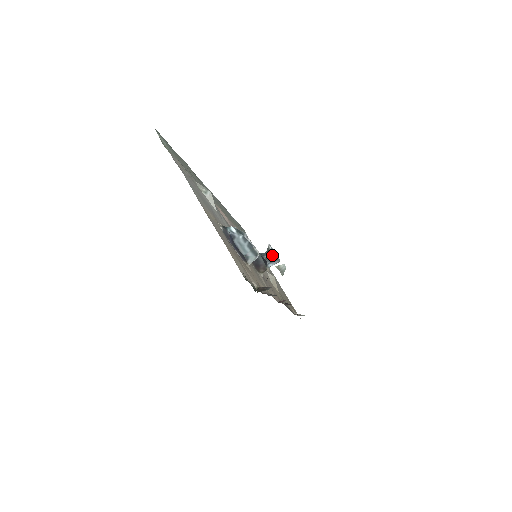
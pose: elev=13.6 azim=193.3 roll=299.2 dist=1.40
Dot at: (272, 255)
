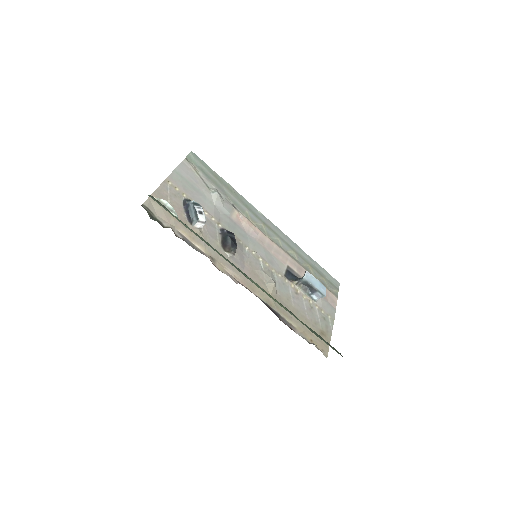
Dot at: (304, 279)
